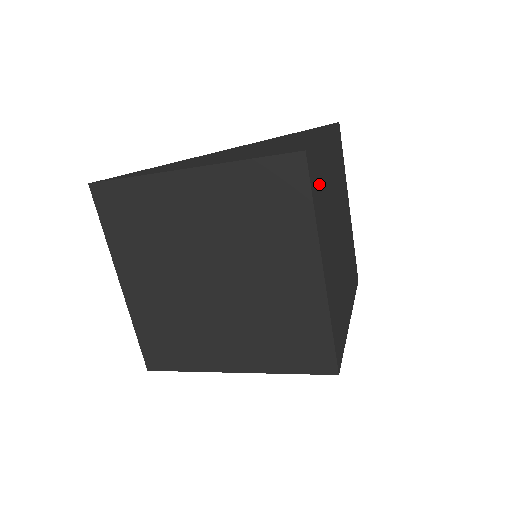
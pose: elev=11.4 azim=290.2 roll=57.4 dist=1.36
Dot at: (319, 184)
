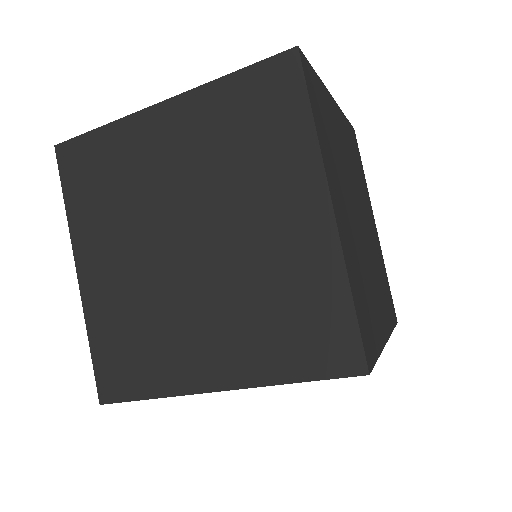
Dot at: (322, 115)
